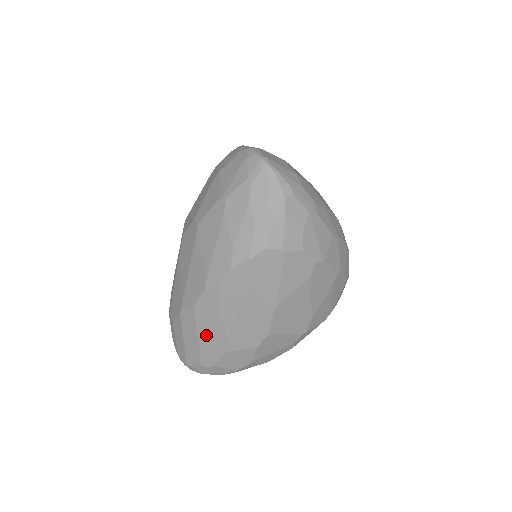
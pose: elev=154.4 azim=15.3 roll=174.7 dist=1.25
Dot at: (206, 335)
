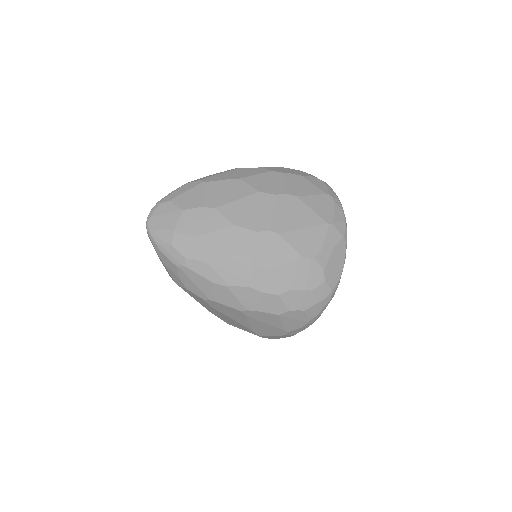
Dot at: occluded
